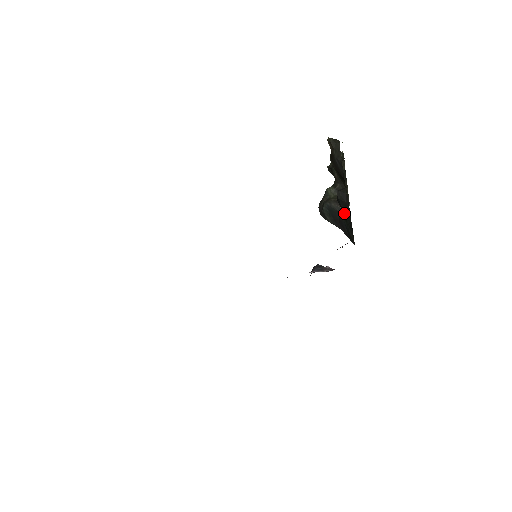
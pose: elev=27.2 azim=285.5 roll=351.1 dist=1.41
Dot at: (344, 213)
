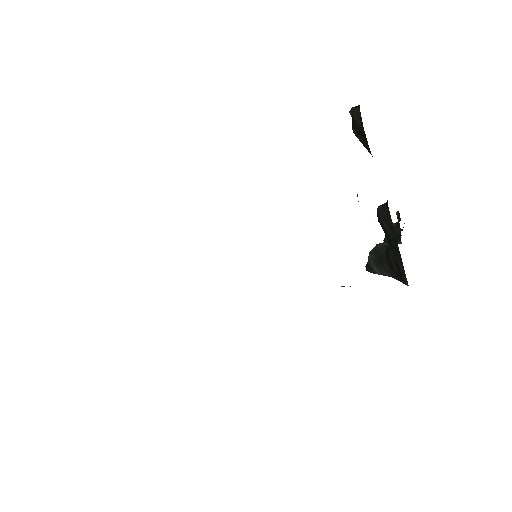
Dot at: (387, 233)
